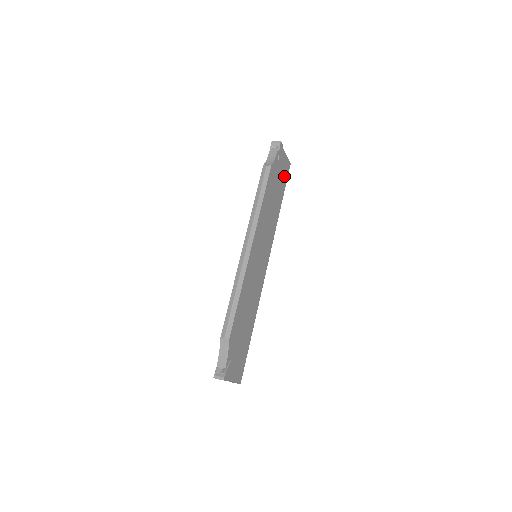
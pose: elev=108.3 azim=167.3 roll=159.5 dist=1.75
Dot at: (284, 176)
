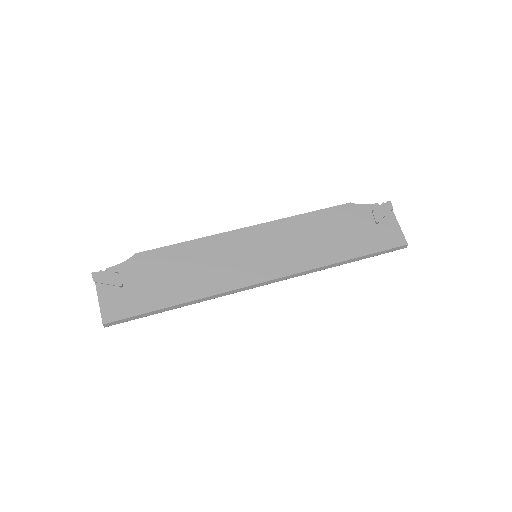
Dot at: (379, 241)
